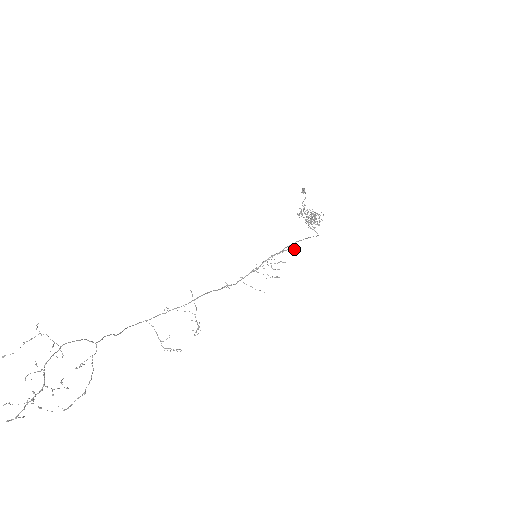
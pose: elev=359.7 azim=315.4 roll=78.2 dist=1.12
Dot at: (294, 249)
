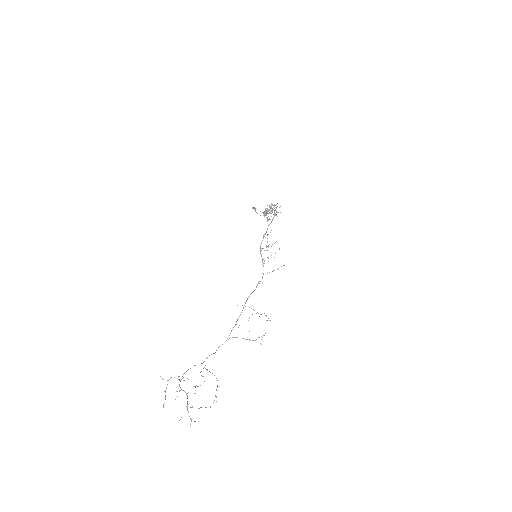
Dot at: occluded
